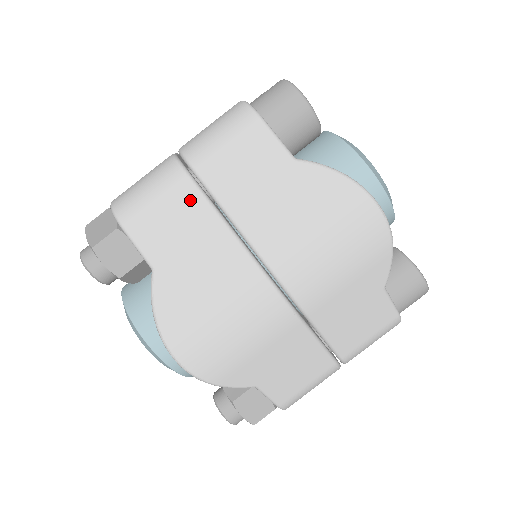
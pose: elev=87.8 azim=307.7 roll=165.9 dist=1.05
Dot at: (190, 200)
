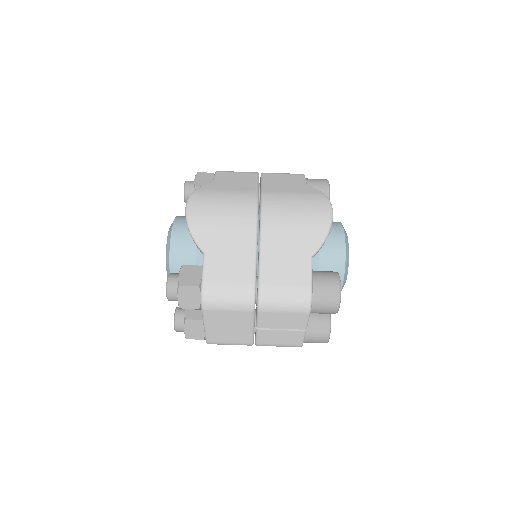
Dot at: (251, 177)
